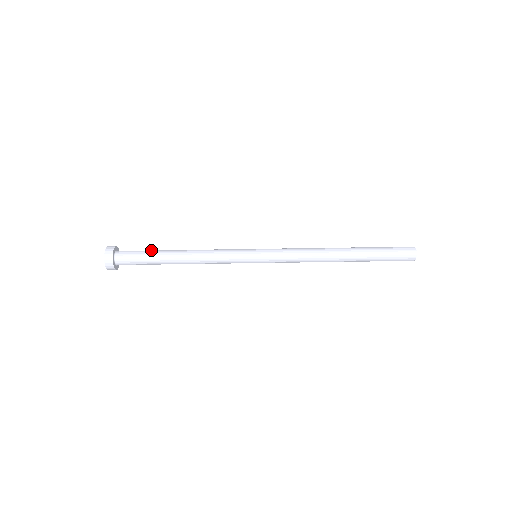
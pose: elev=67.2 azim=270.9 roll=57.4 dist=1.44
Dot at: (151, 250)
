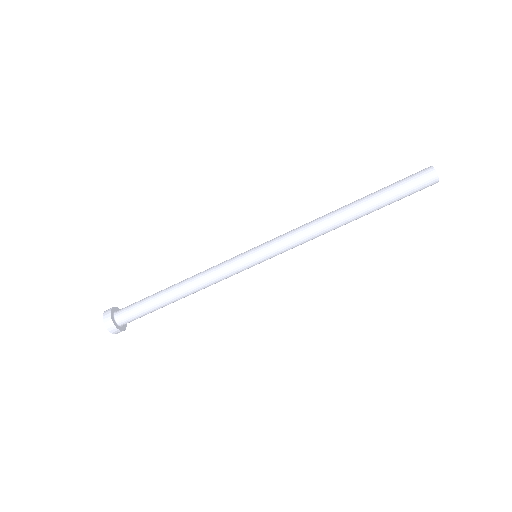
Dot at: (147, 298)
